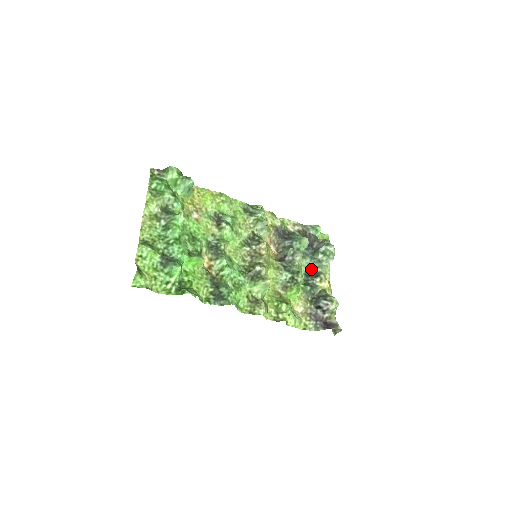
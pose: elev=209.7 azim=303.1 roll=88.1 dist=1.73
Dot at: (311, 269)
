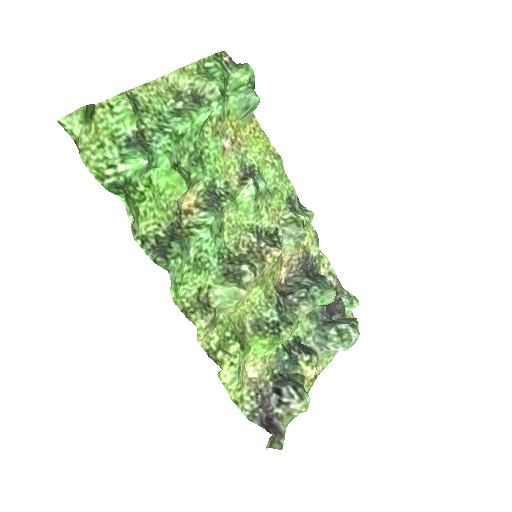
Dot at: (308, 339)
